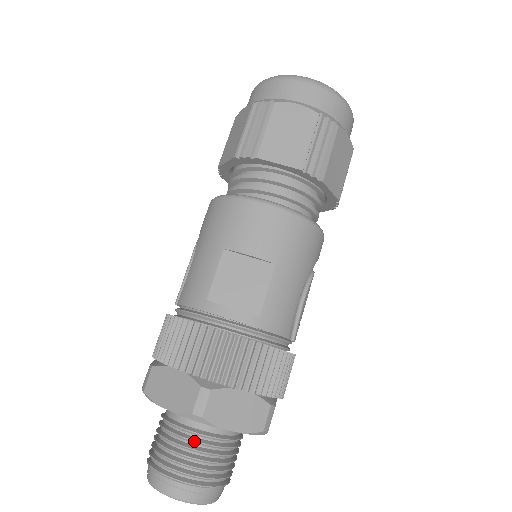
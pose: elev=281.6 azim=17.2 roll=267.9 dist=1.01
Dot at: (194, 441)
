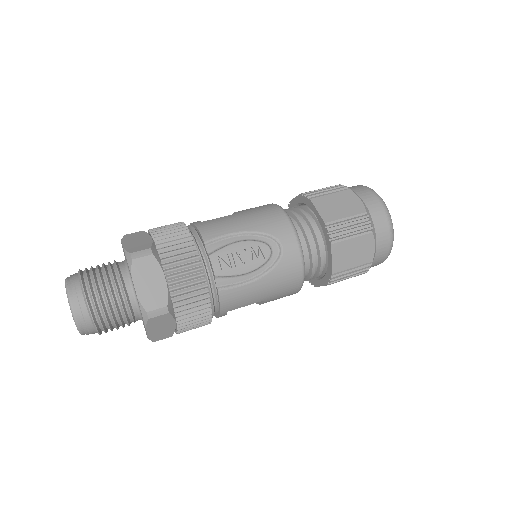
Dot at: occluded
